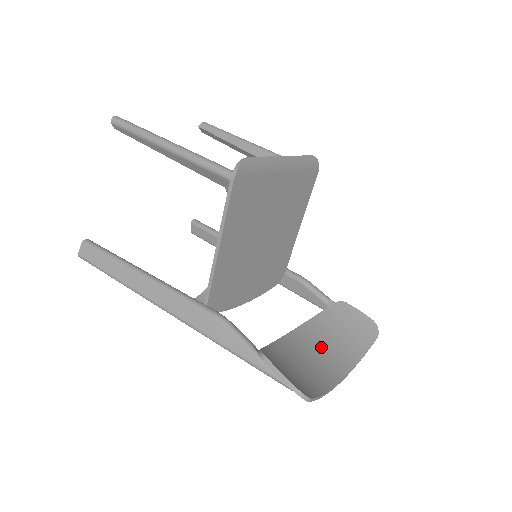
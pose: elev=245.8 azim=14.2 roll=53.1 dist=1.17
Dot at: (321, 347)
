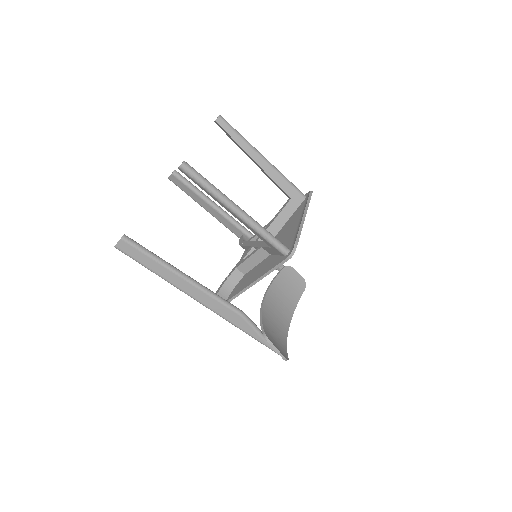
Dot at: (278, 305)
